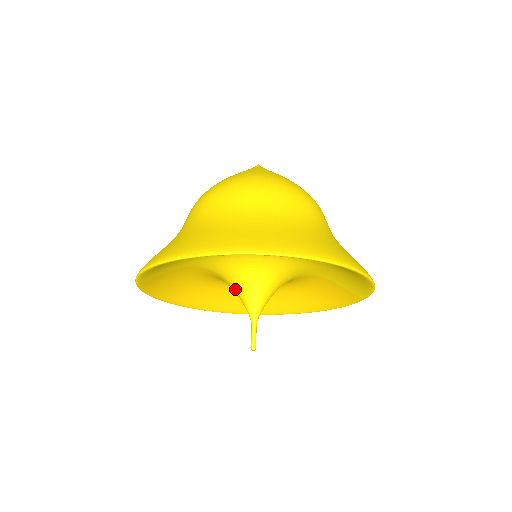
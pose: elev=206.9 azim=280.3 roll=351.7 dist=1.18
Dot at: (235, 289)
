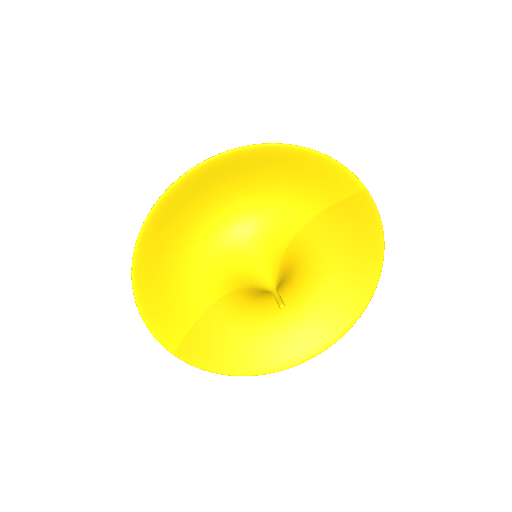
Dot at: (246, 286)
